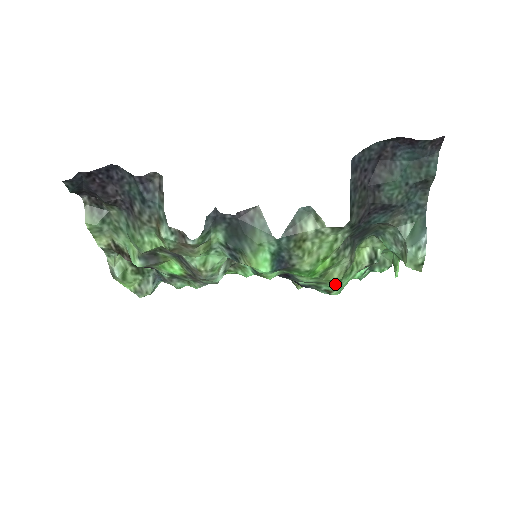
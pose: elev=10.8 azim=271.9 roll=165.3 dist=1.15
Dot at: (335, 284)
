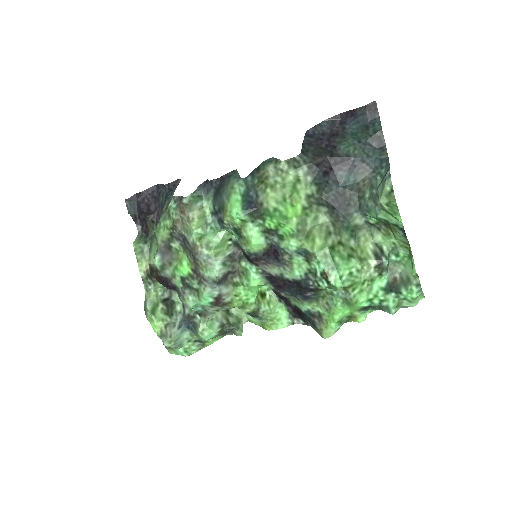
Dot at: (326, 259)
